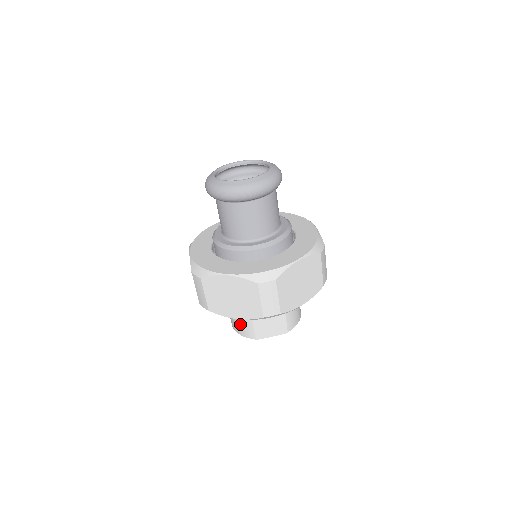
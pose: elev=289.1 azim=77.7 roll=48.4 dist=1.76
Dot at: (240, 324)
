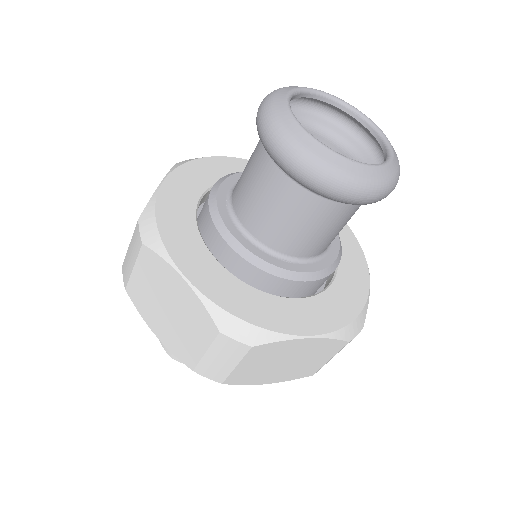
Dot at: occluded
